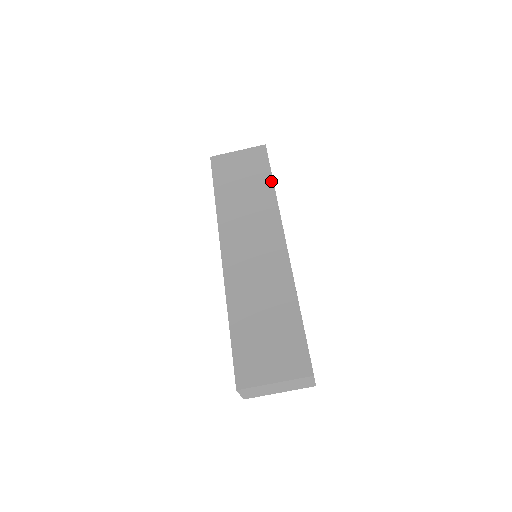
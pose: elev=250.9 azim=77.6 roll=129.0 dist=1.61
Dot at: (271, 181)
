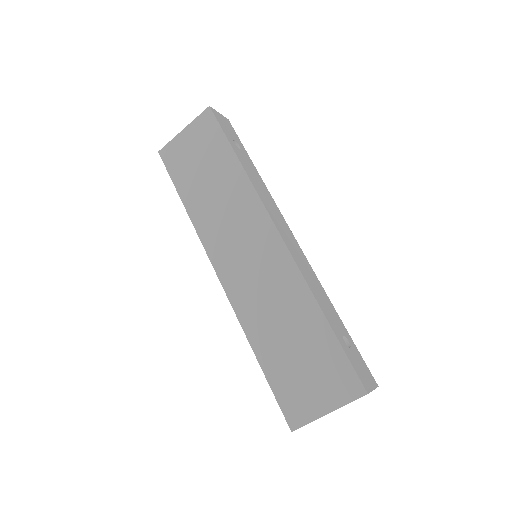
Dot at: (234, 156)
